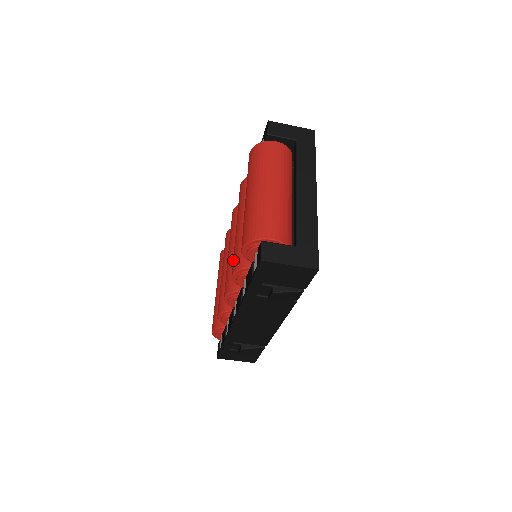
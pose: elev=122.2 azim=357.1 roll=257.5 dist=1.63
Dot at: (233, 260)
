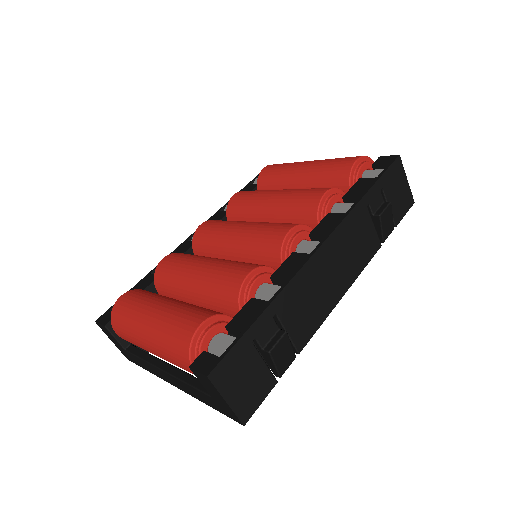
Dot at: (309, 192)
